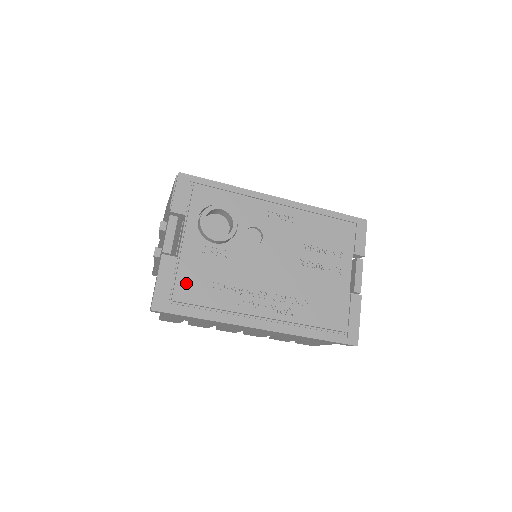
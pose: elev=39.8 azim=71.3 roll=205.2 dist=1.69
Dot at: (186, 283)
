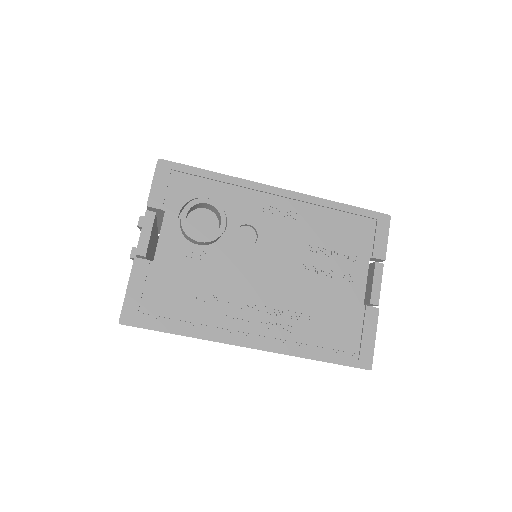
Dot at: (161, 292)
